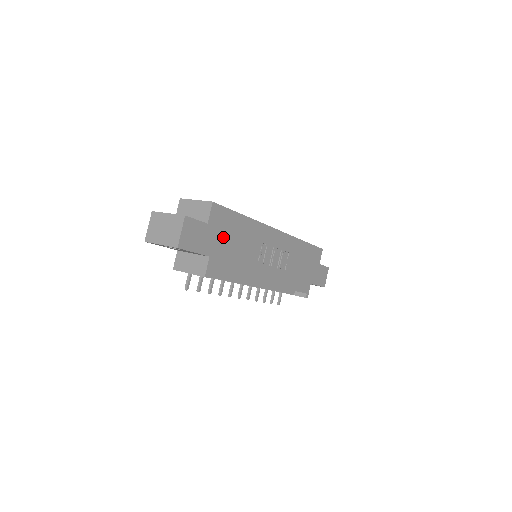
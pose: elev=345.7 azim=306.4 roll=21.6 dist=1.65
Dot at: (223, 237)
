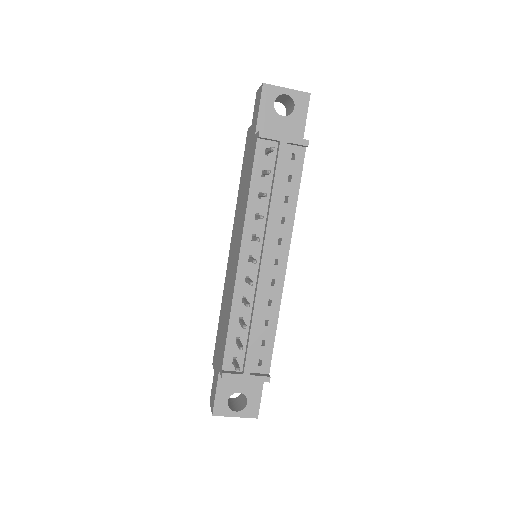
Dot at: occluded
